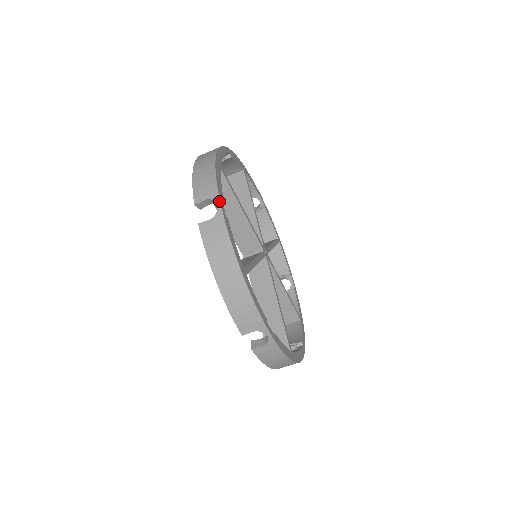
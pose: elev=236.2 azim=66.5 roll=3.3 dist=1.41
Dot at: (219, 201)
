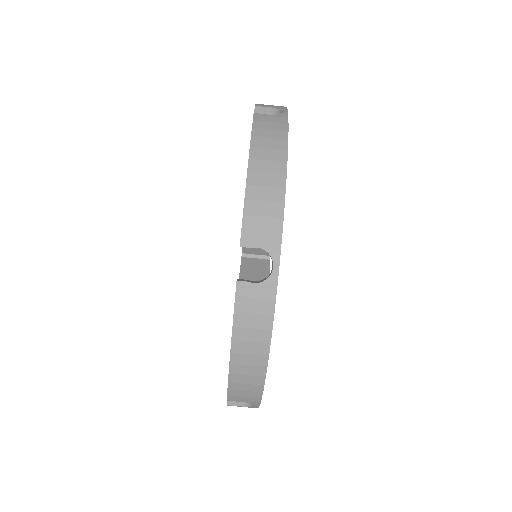
Dot at: (287, 110)
